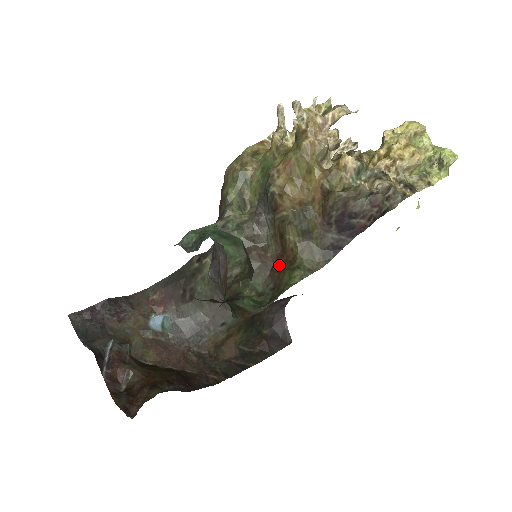
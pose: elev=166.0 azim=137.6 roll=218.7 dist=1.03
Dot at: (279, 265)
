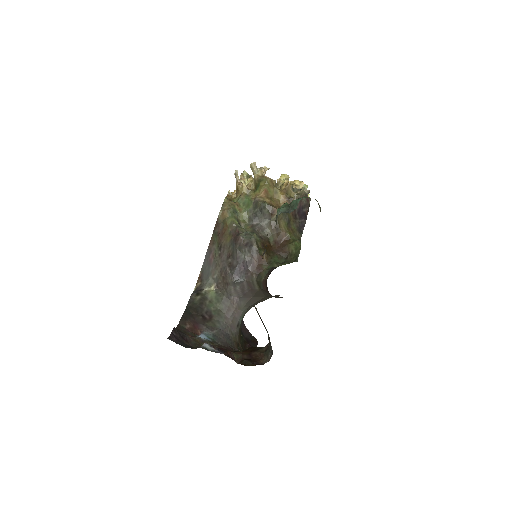
Dot at: (281, 246)
